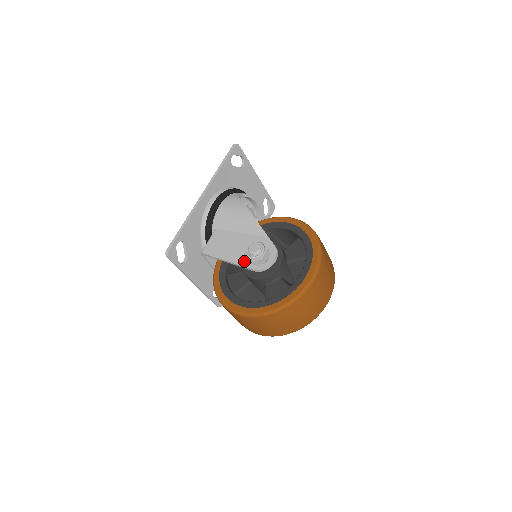
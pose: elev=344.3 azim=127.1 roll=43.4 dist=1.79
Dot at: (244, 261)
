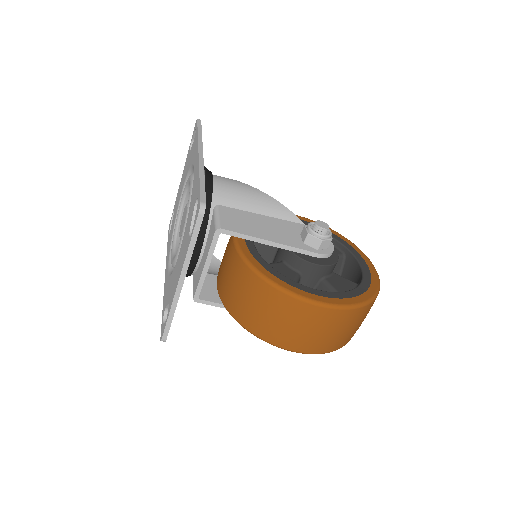
Dot at: (298, 244)
